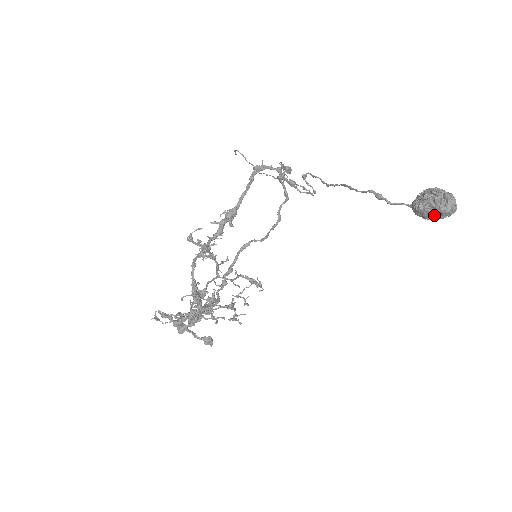
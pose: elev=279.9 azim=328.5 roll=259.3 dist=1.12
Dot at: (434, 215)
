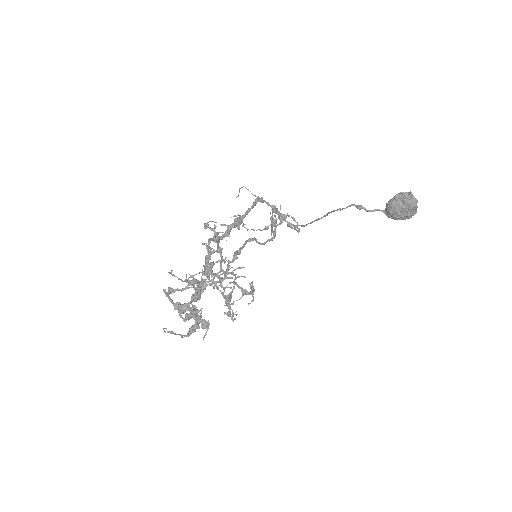
Dot at: (403, 208)
